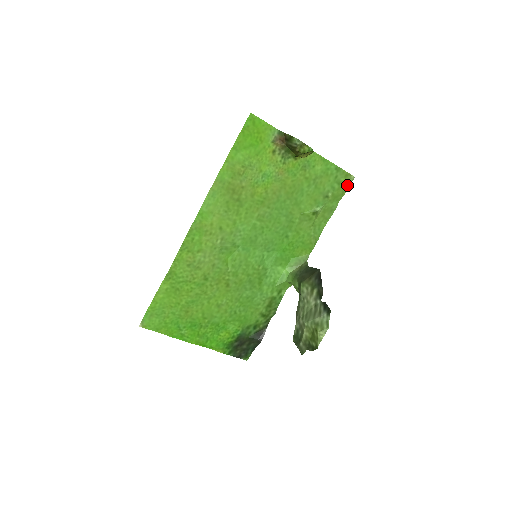
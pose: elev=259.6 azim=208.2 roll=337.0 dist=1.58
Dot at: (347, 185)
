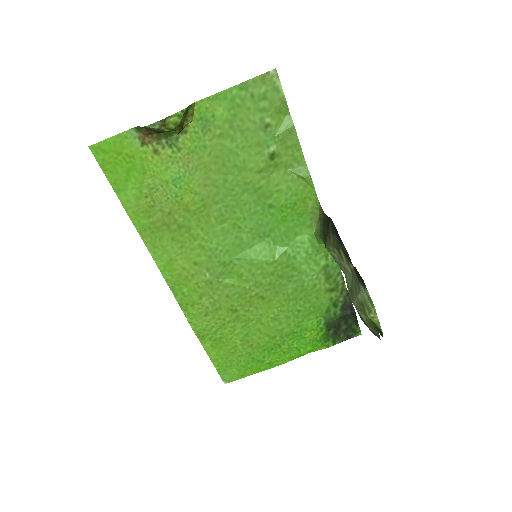
Dot at: (277, 88)
